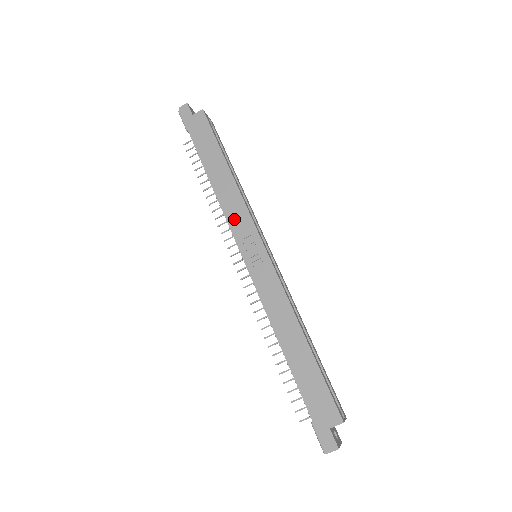
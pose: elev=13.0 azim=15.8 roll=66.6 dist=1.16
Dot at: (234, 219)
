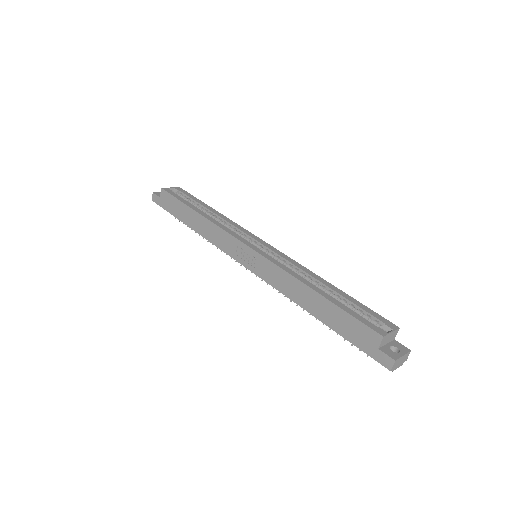
Dot at: (222, 244)
